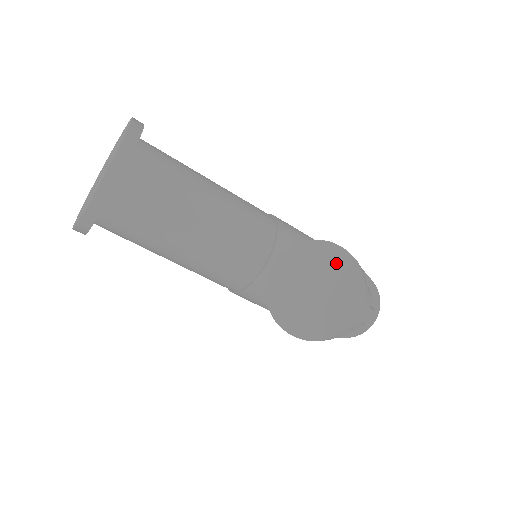
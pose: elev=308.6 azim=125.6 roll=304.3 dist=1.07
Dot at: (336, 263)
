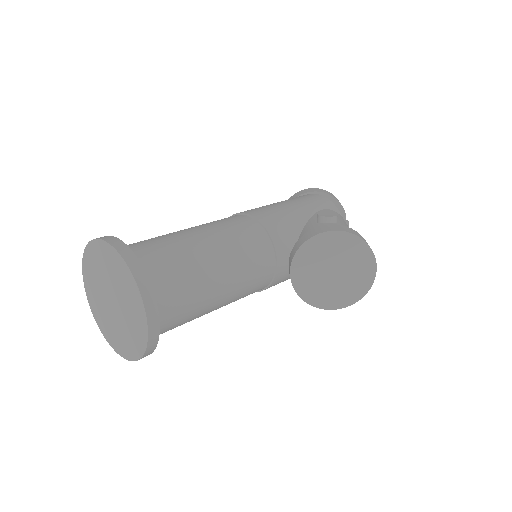
Dot at: (341, 245)
